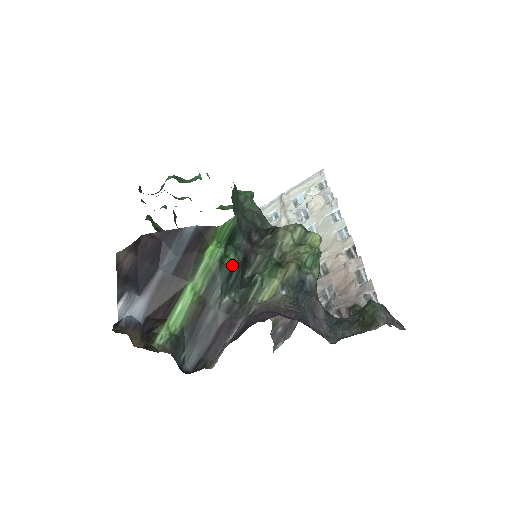
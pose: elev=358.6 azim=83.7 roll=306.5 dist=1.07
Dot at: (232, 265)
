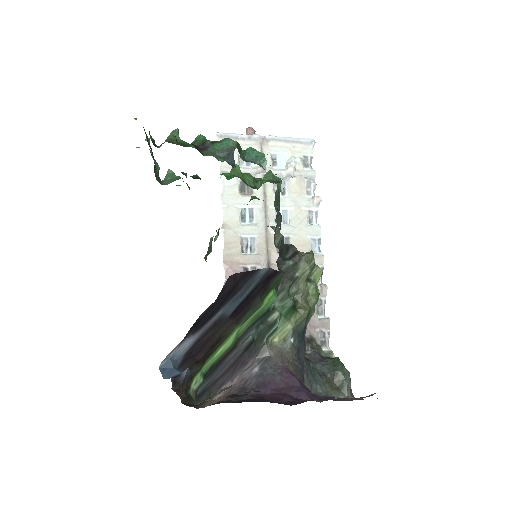
Dot at: (271, 309)
